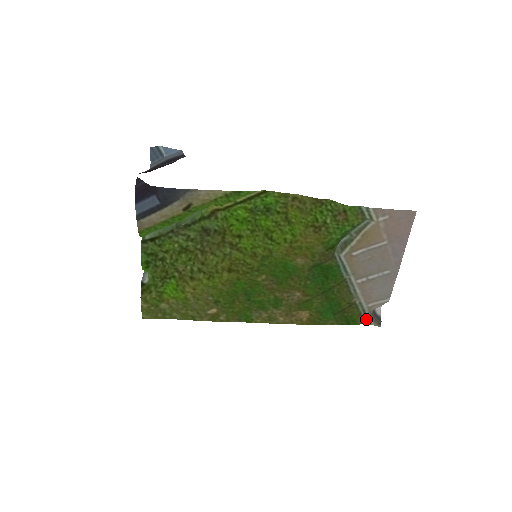
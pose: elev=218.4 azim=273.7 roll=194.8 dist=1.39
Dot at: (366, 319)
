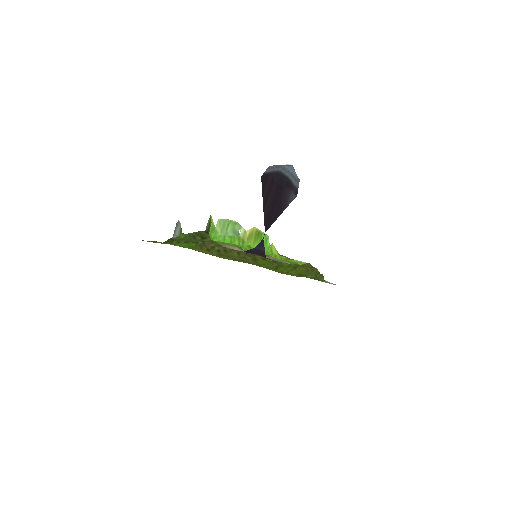
Dot at: occluded
